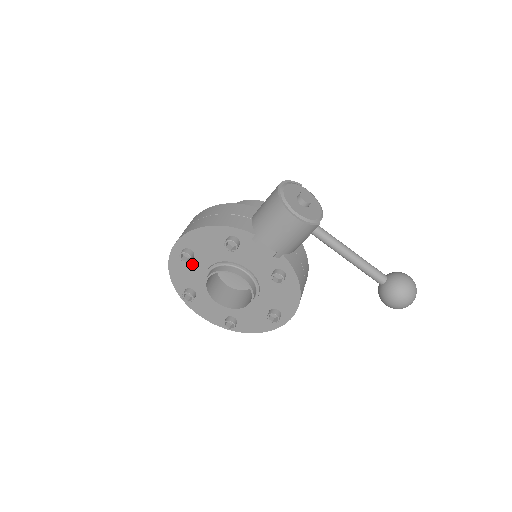
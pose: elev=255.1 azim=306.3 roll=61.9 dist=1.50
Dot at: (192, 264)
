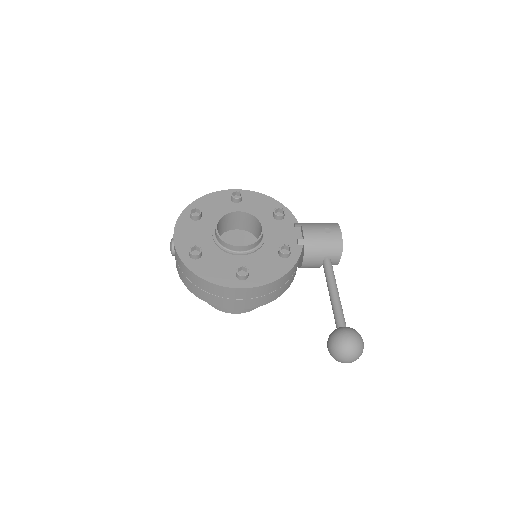
Dot at: (229, 205)
